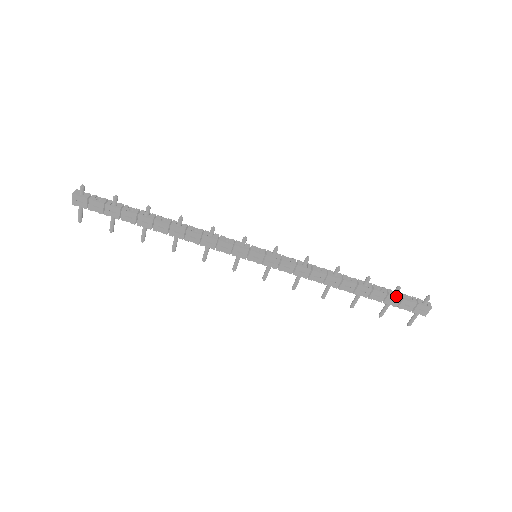
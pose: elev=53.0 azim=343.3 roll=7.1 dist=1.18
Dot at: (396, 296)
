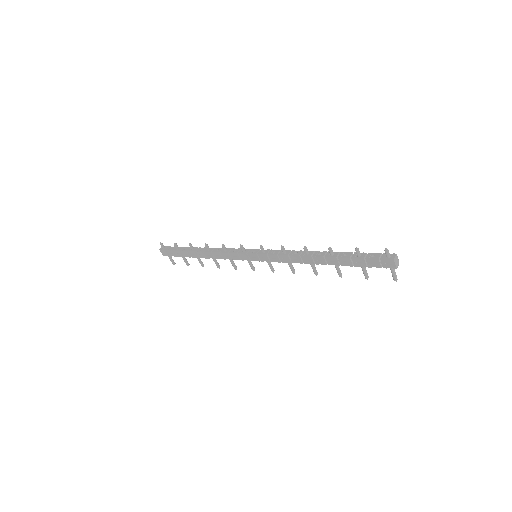
Dot at: (359, 257)
